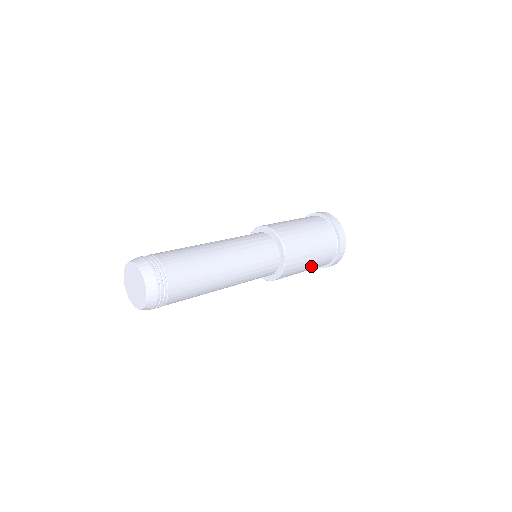
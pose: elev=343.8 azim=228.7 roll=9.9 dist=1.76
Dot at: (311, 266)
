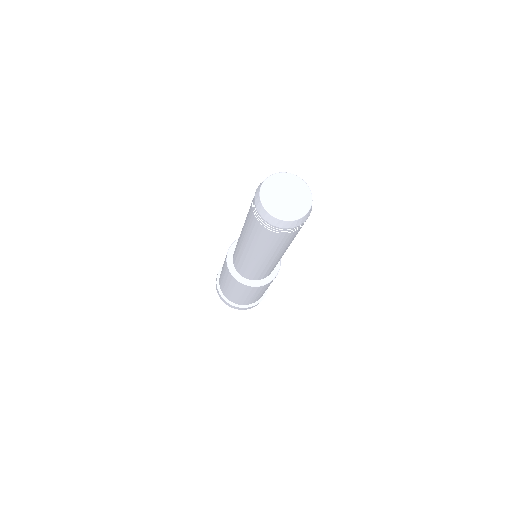
Dot at: occluded
